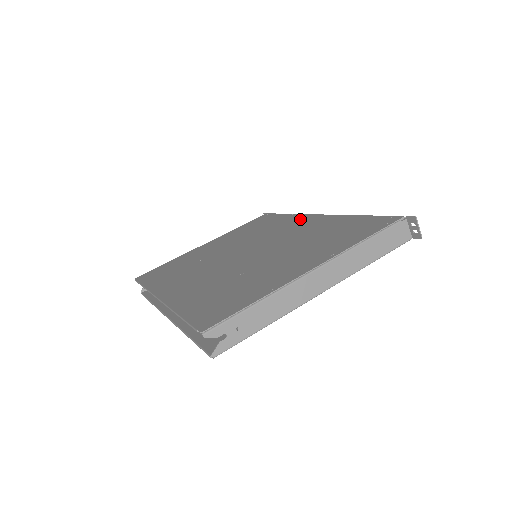
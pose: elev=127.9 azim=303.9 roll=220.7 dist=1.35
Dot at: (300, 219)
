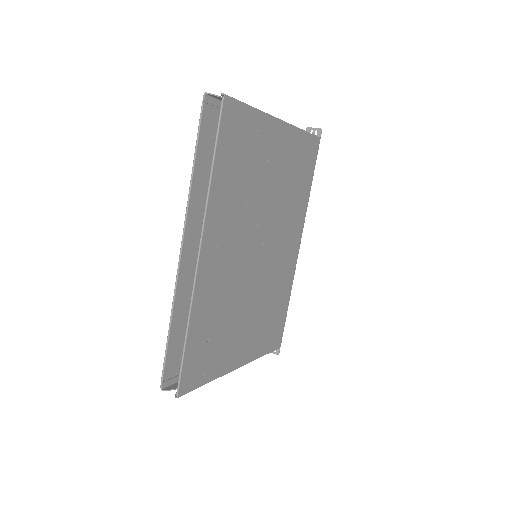
Dot at: occluded
